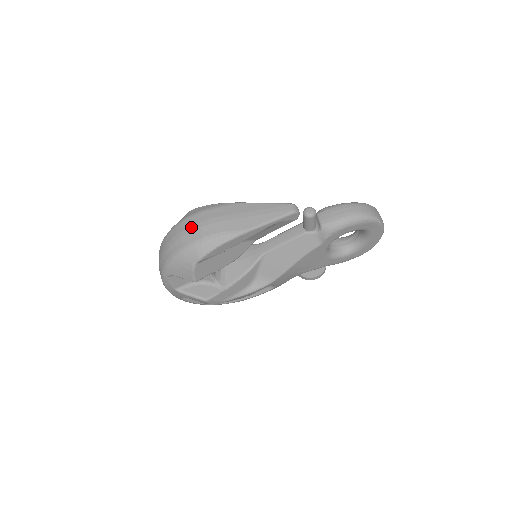
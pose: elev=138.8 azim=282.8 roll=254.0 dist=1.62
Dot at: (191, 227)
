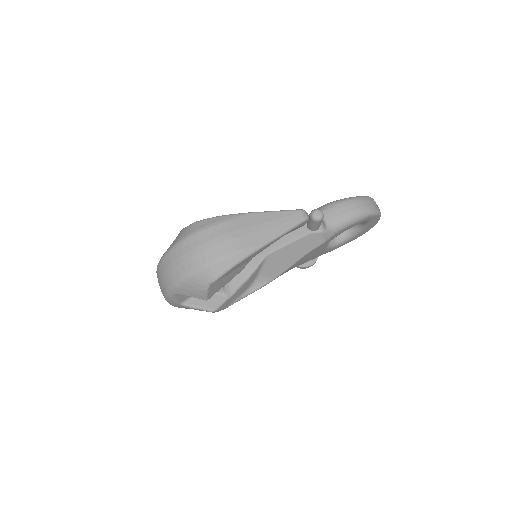
Dot at: (200, 246)
